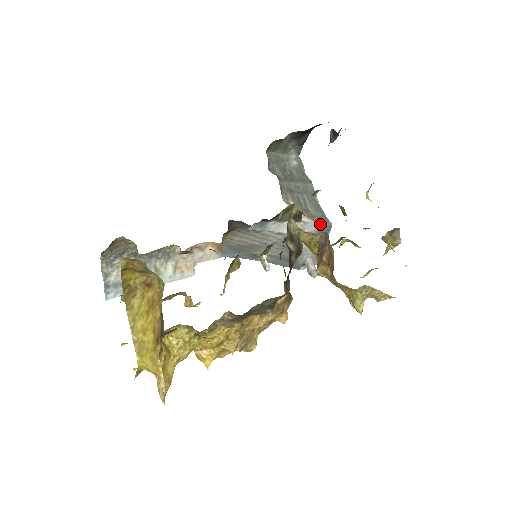
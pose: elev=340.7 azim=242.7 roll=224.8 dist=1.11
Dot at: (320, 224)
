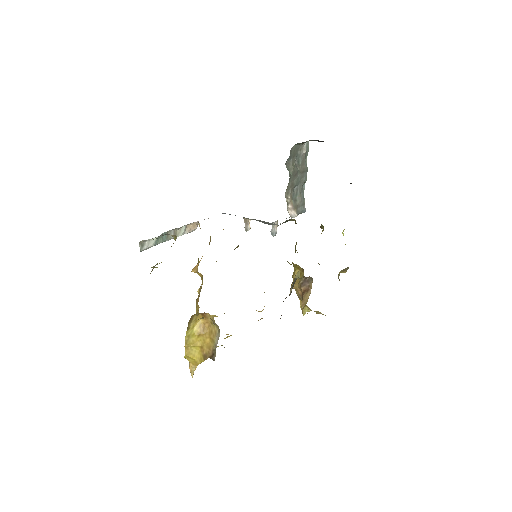
Dot at: (299, 213)
